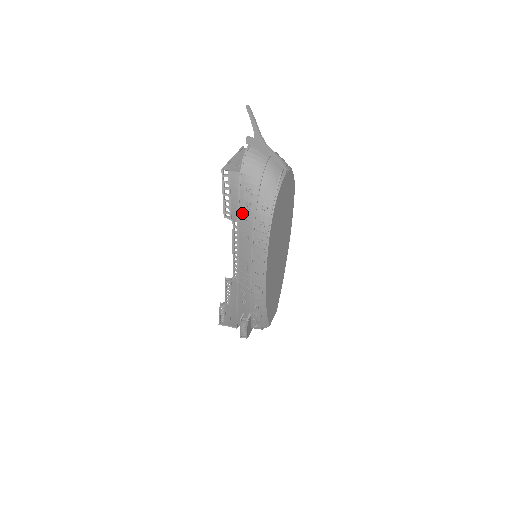
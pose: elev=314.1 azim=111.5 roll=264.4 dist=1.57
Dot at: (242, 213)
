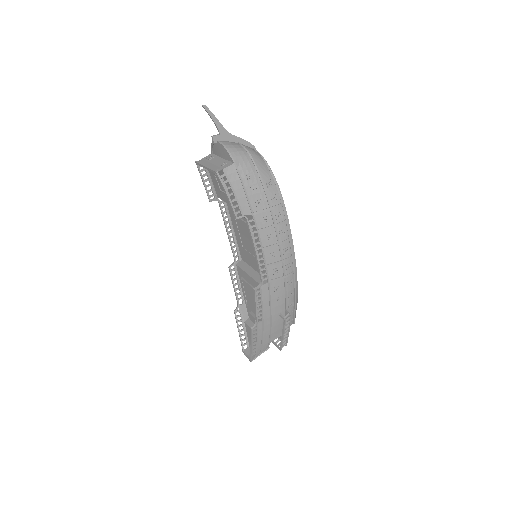
Dot at: (253, 200)
